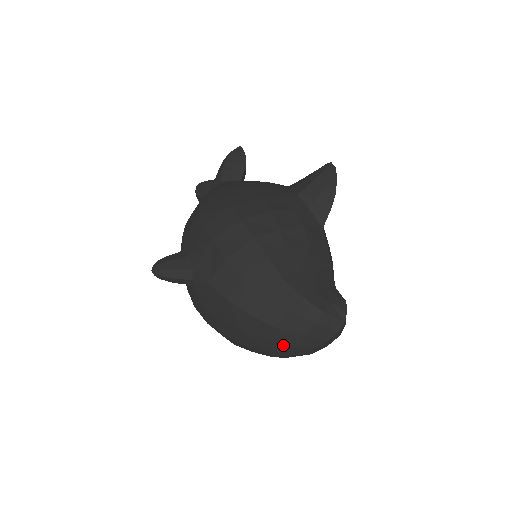
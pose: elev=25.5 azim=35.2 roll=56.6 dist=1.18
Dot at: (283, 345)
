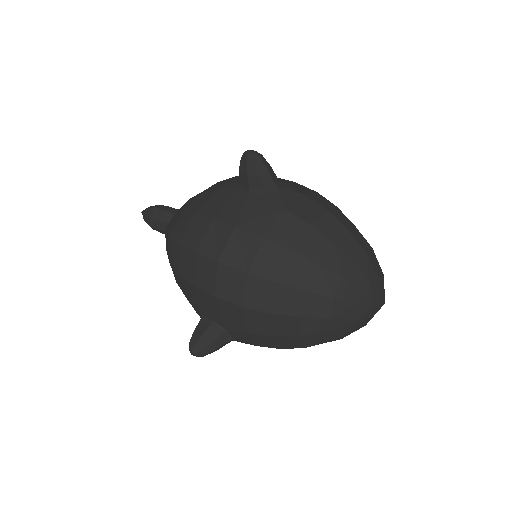
Dot at: (362, 277)
